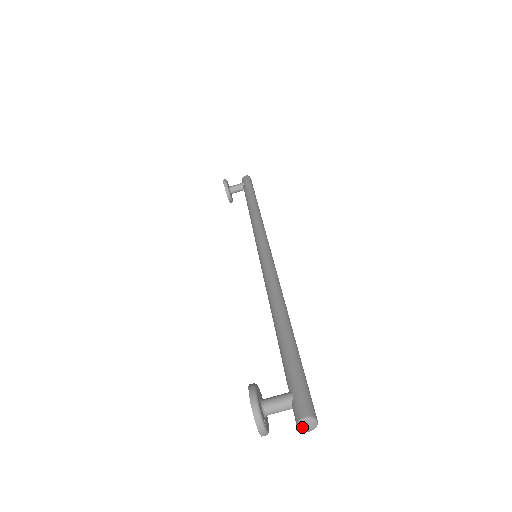
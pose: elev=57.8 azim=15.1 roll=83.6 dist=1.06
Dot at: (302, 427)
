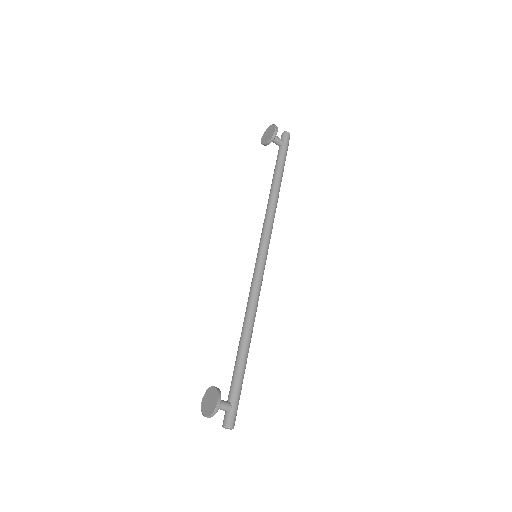
Dot at: (226, 428)
